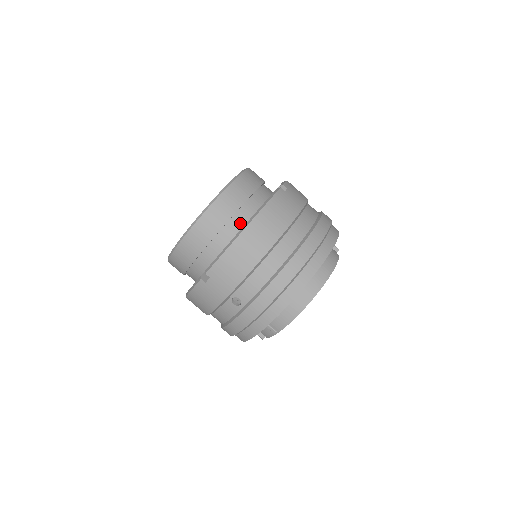
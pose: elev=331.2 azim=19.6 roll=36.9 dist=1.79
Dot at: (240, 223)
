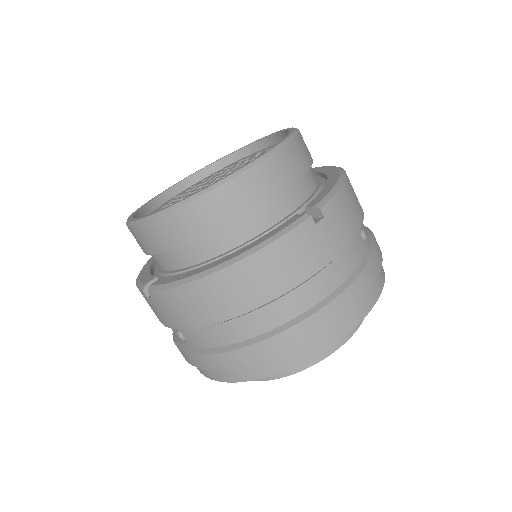
Dot at: (221, 246)
